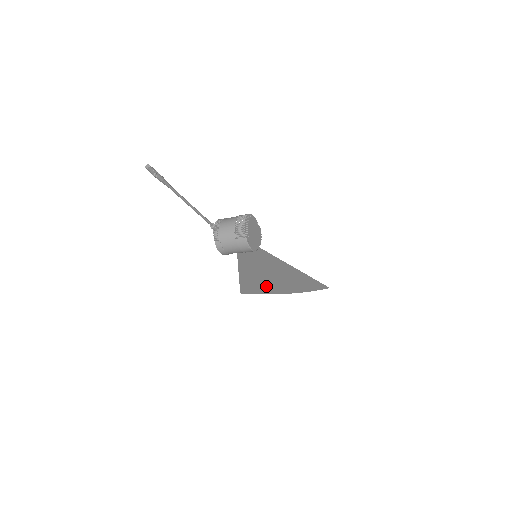
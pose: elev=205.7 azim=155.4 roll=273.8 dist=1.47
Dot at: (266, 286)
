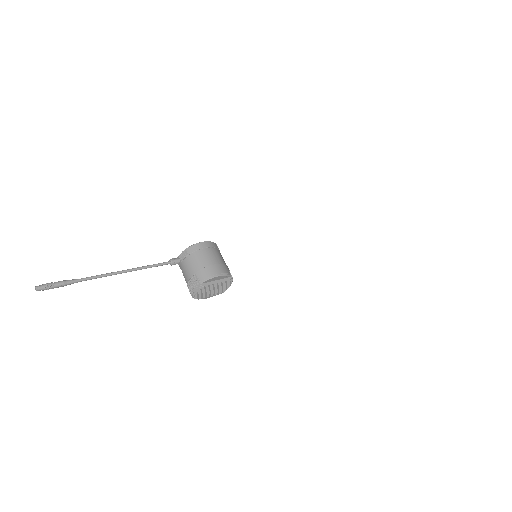
Dot at: occluded
